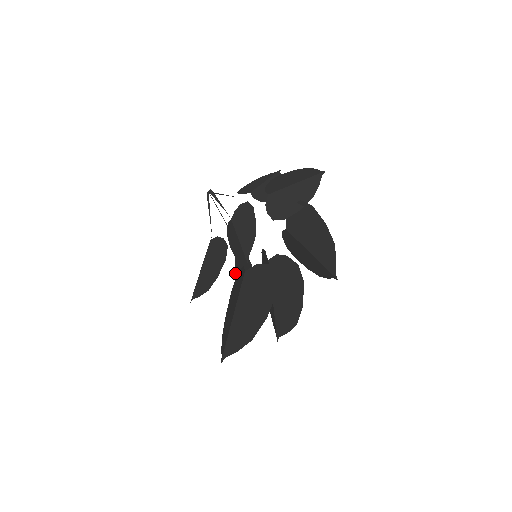
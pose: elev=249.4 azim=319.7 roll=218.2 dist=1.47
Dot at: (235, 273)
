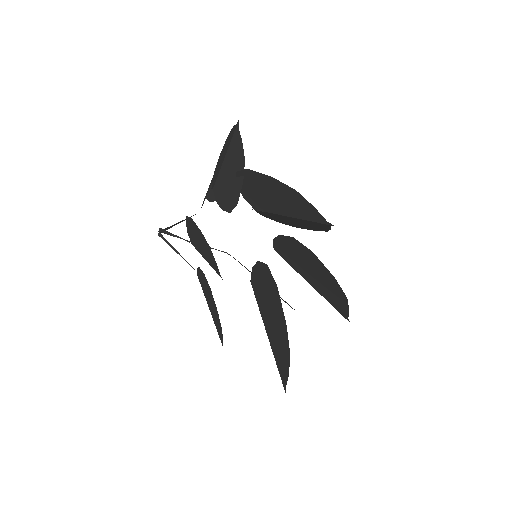
Dot at: occluded
